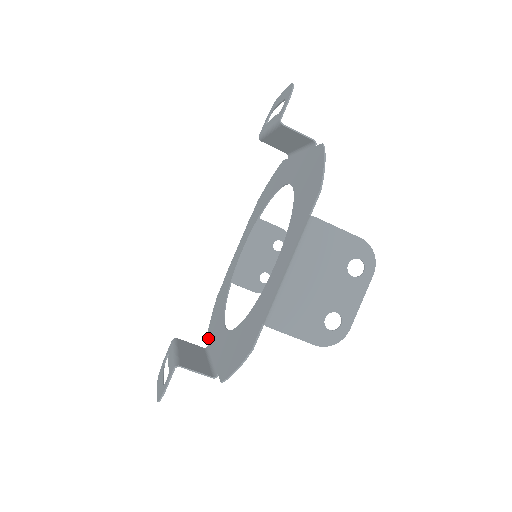
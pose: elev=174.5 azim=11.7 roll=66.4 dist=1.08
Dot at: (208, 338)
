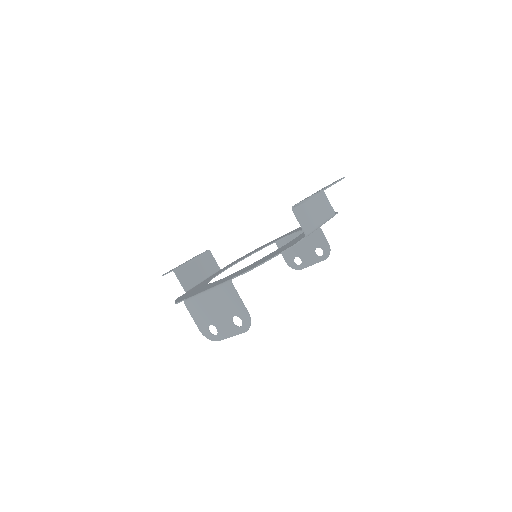
Dot at: occluded
